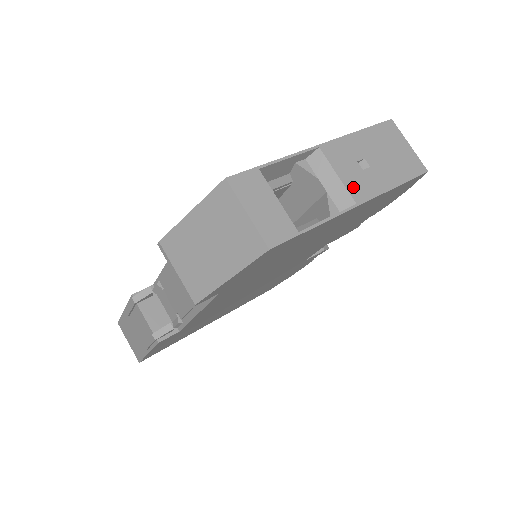
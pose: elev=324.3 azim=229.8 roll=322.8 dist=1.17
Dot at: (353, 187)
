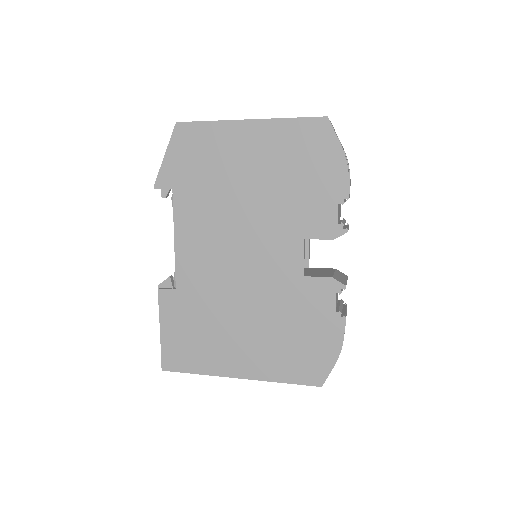
Dot at: occluded
